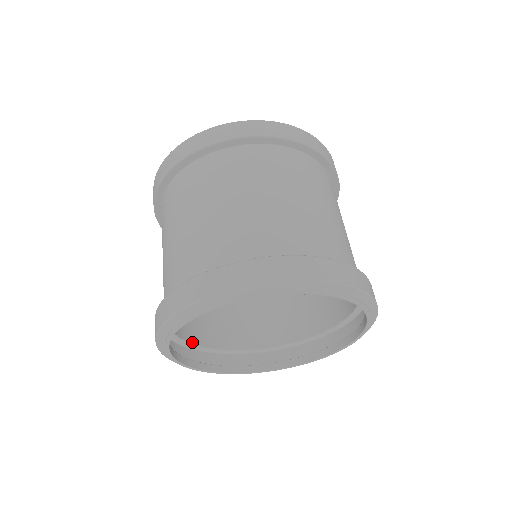
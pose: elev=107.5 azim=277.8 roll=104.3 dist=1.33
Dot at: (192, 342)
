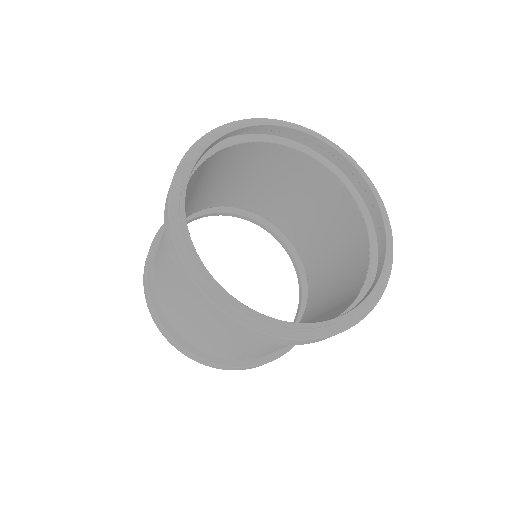
Dot at: occluded
